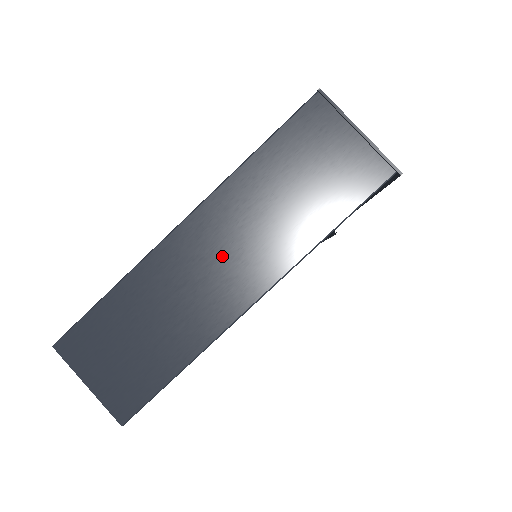
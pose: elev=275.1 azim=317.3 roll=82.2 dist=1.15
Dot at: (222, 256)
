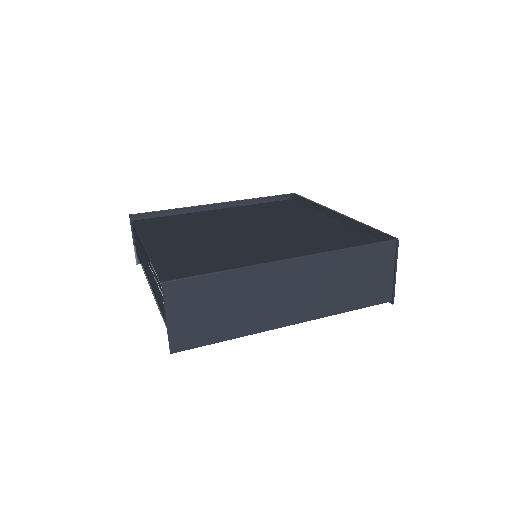
Dot at: (295, 291)
